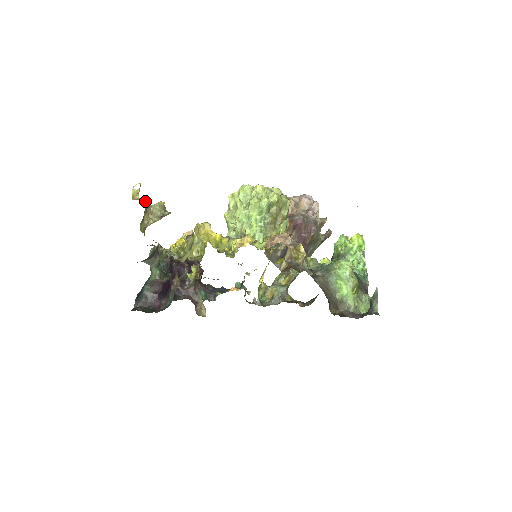
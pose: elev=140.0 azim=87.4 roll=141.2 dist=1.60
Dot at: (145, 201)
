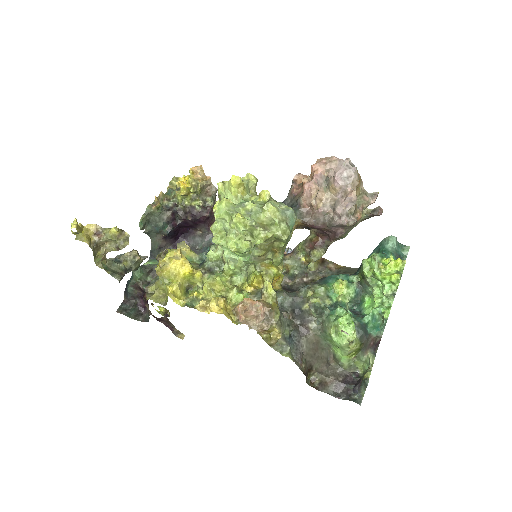
Dot at: (96, 226)
